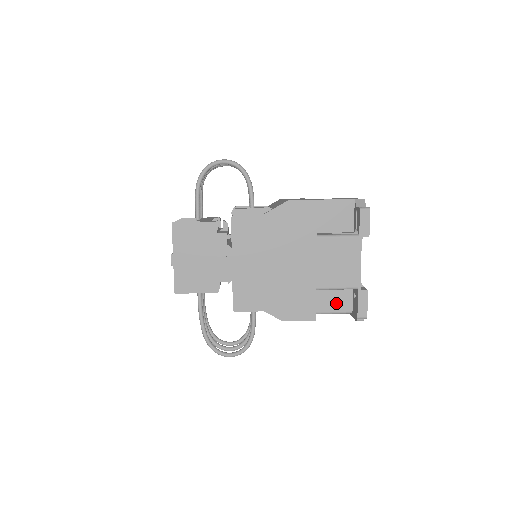
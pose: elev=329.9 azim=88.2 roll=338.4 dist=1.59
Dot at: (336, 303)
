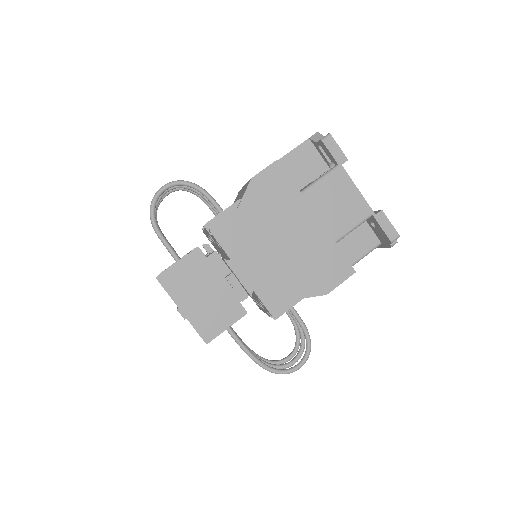
Dot at: (361, 245)
